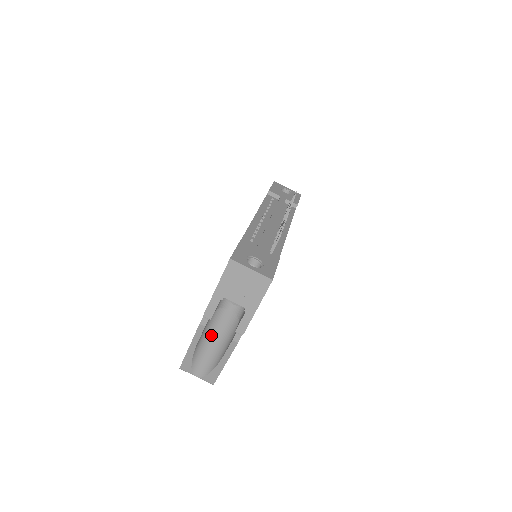
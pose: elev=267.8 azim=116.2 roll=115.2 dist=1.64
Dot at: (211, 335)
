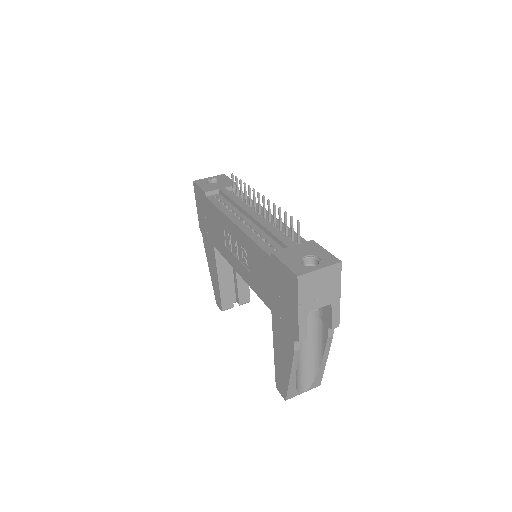
Dot at: occluded
